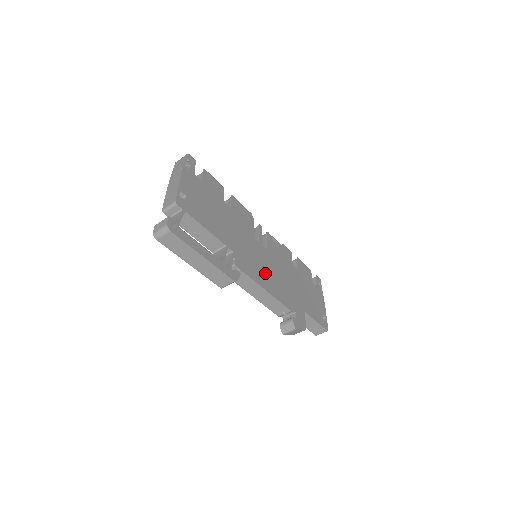
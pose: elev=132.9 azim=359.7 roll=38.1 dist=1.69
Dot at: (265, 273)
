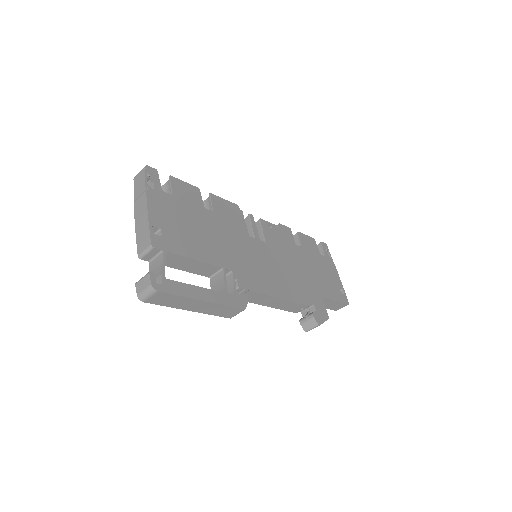
Dot at: (272, 276)
